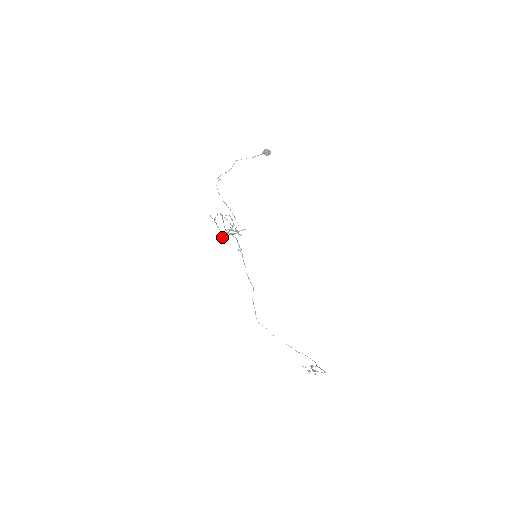
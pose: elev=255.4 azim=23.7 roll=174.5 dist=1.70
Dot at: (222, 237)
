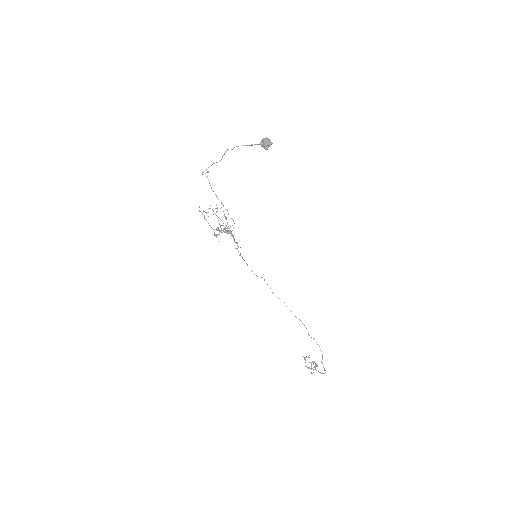
Dot at: (219, 230)
